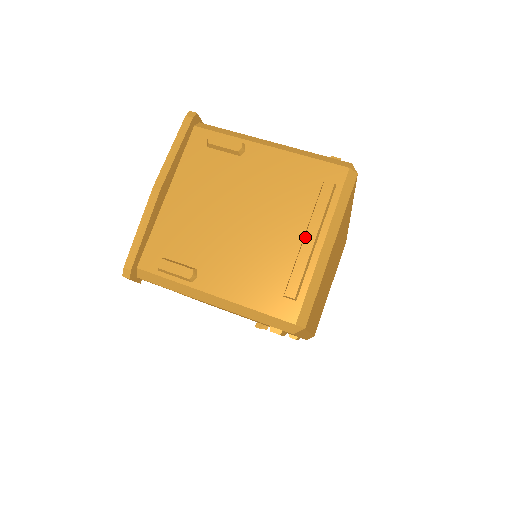
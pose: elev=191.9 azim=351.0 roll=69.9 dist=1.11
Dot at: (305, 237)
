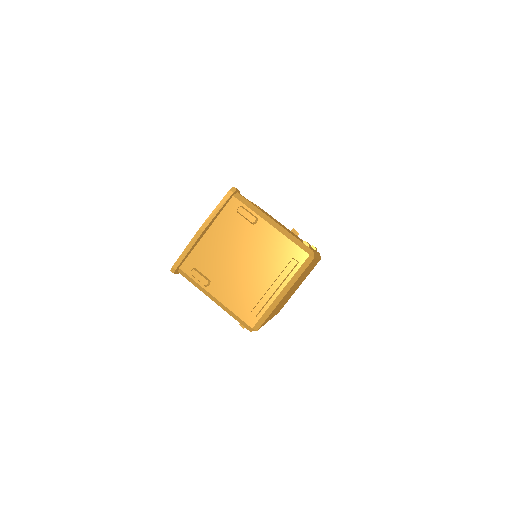
Dot at: (272, 286)
